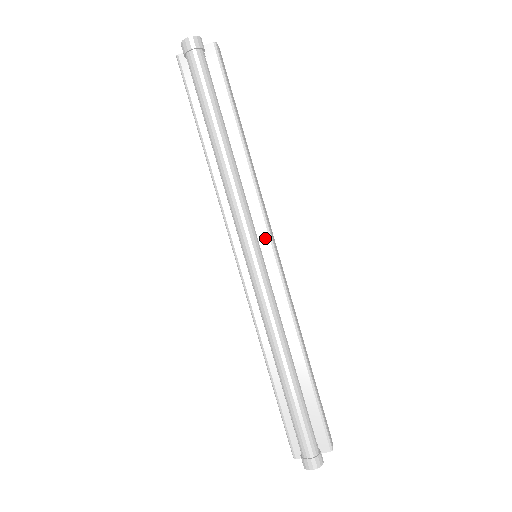
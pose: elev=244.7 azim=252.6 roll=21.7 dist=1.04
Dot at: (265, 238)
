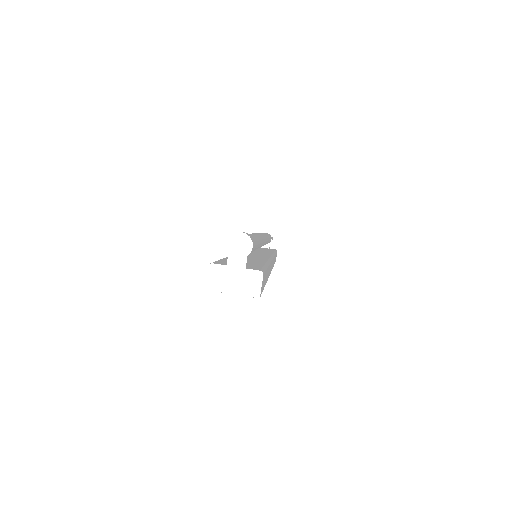
Dot at: occluded
